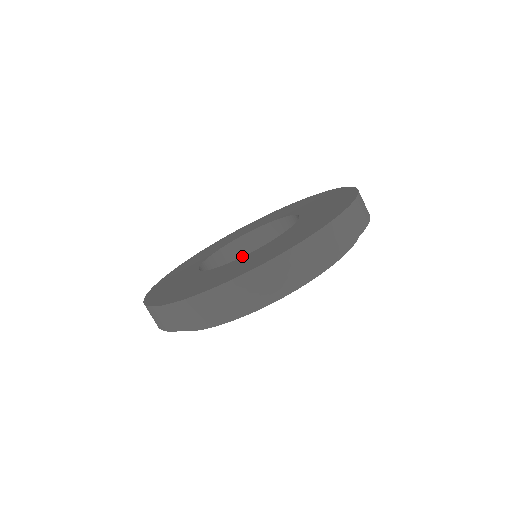
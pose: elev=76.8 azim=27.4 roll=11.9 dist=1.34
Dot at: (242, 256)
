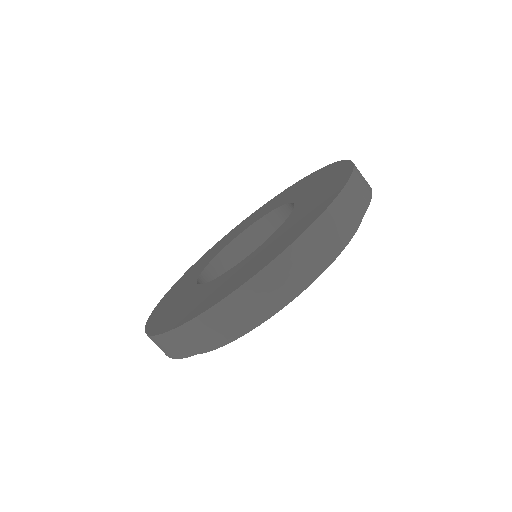
Dot at: (249, 251)
